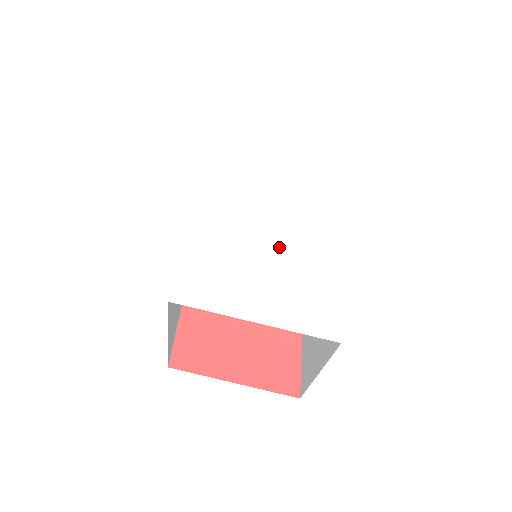
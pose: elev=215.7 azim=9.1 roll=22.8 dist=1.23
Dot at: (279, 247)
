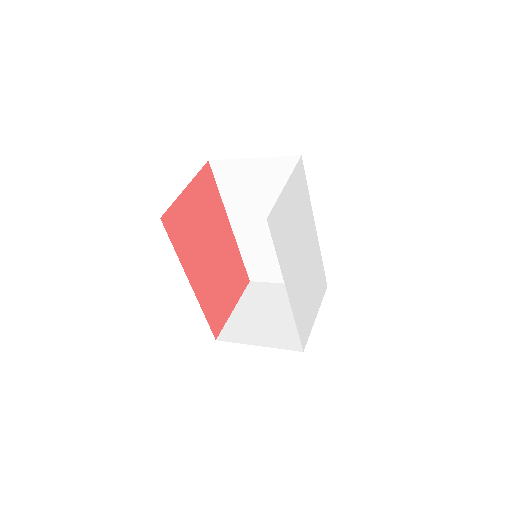
Dot at: (310, 272)
